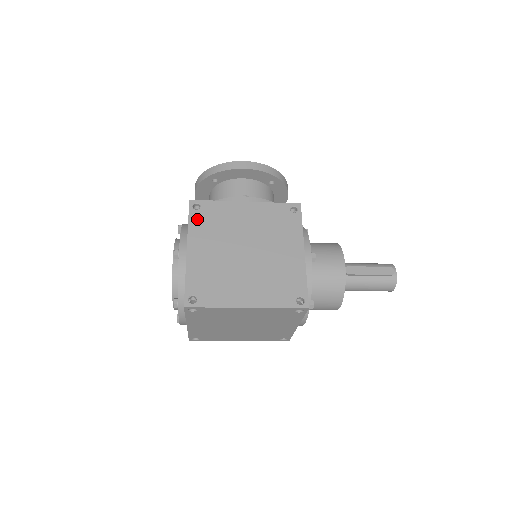
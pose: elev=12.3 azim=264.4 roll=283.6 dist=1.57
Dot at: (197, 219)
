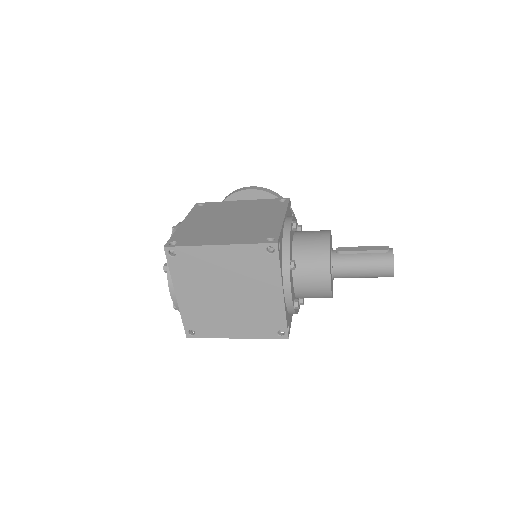
Dot at: (198, 210)
